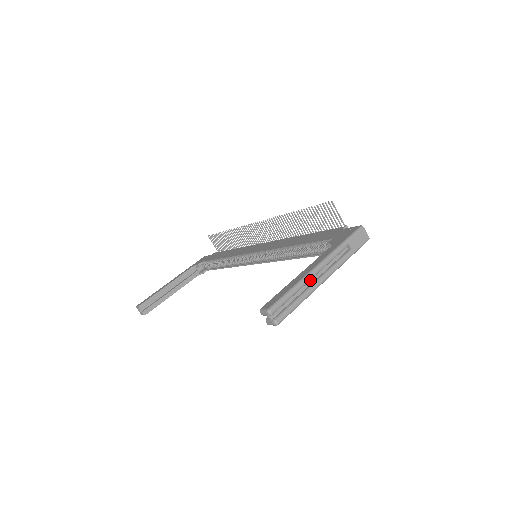
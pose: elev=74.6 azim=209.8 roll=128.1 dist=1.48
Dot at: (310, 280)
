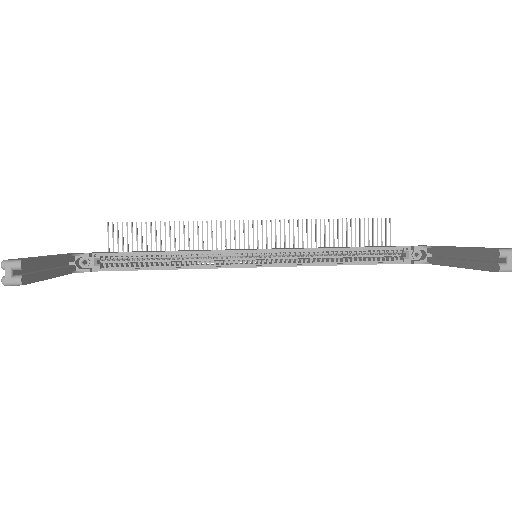
Dot at: occluded
